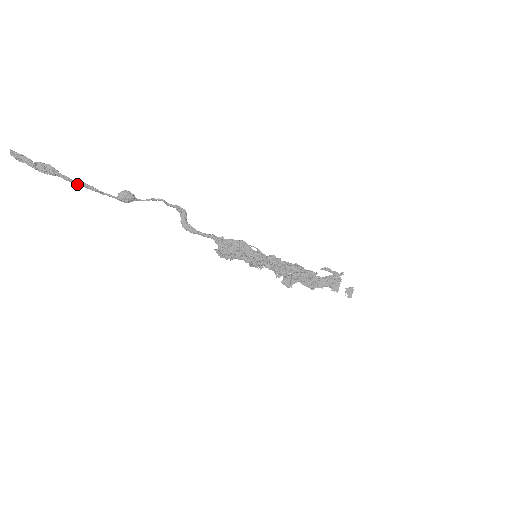
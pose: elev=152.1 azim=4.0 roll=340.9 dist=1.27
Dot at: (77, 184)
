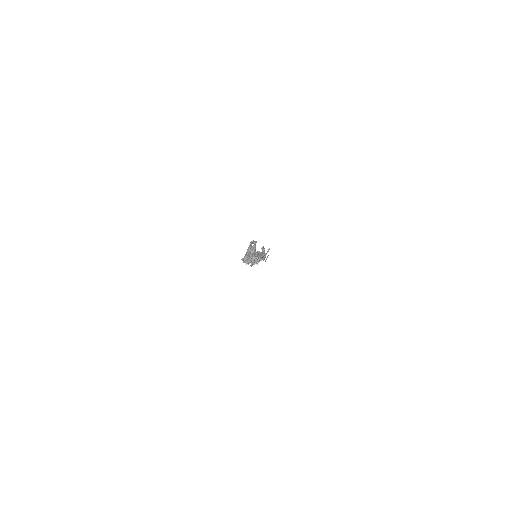
Dot at: occluded
